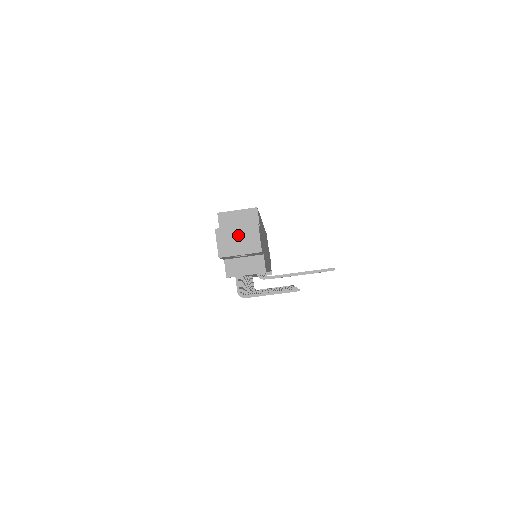
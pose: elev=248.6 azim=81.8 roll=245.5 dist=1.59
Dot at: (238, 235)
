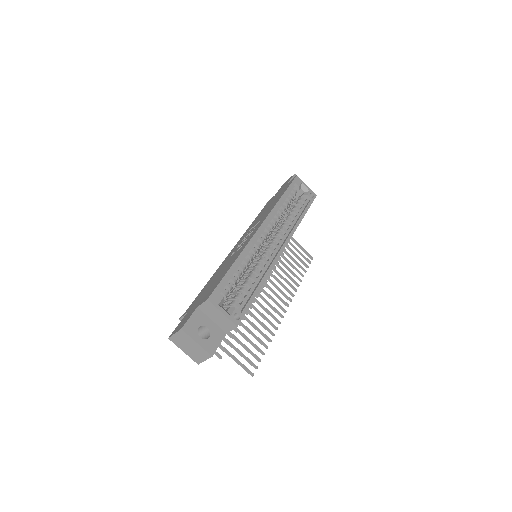
Dot at: (193, 346)
